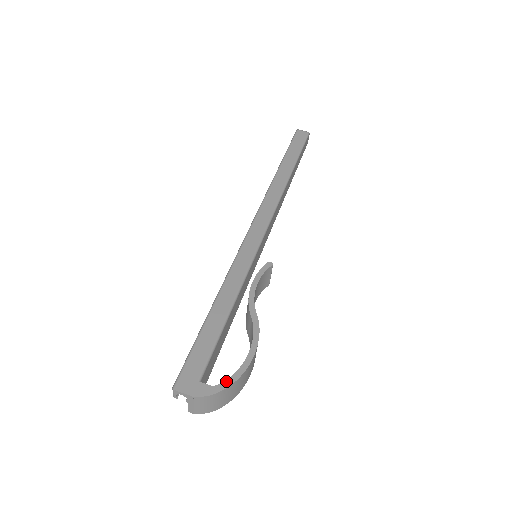
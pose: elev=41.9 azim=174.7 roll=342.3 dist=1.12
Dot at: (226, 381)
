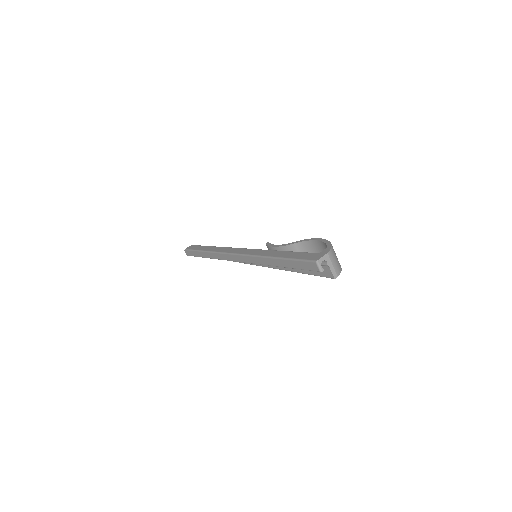
Dot at: (327, 244)
